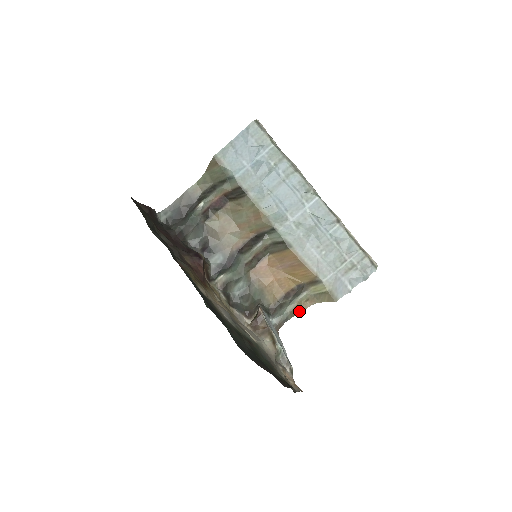
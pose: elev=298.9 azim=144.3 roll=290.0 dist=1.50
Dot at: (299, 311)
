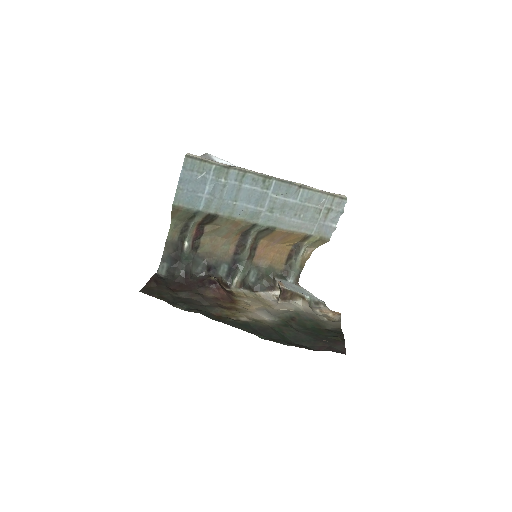
Dot at: (305, 262)
